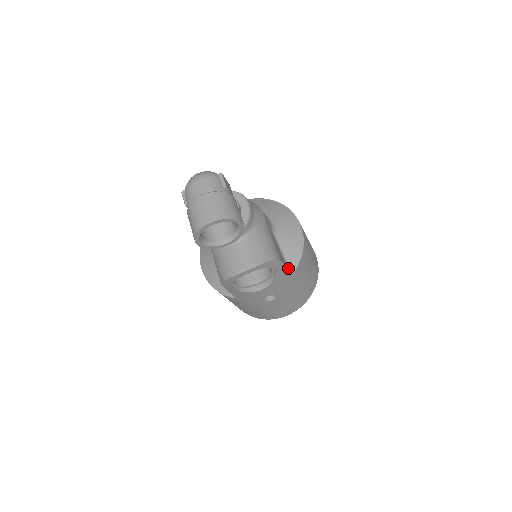
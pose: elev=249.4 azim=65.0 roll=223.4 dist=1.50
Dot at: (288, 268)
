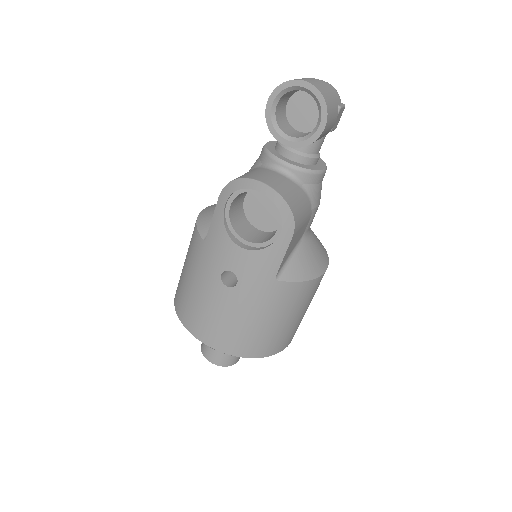
Dot at: (280, 270)
